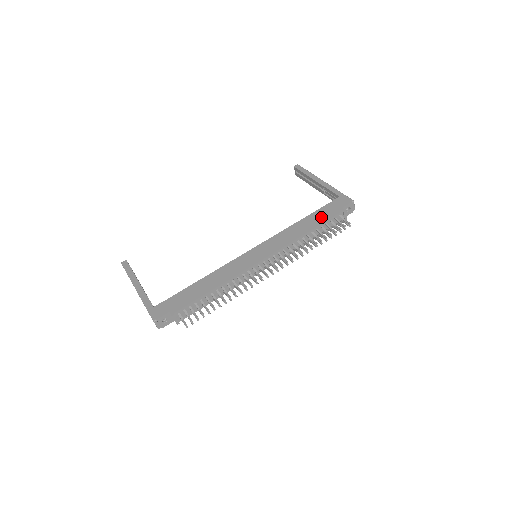
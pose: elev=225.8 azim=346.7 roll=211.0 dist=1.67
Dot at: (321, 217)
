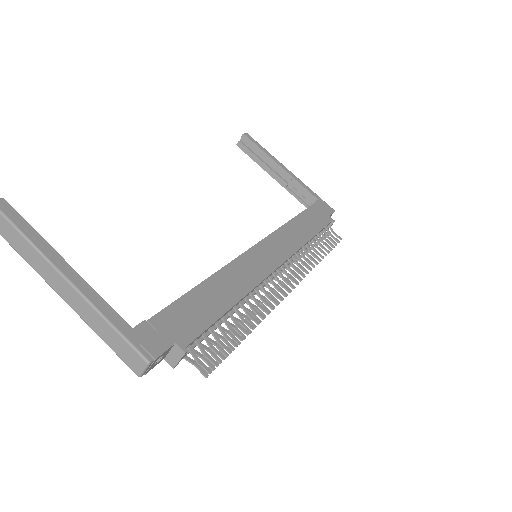
Dot at: (315, 221)
